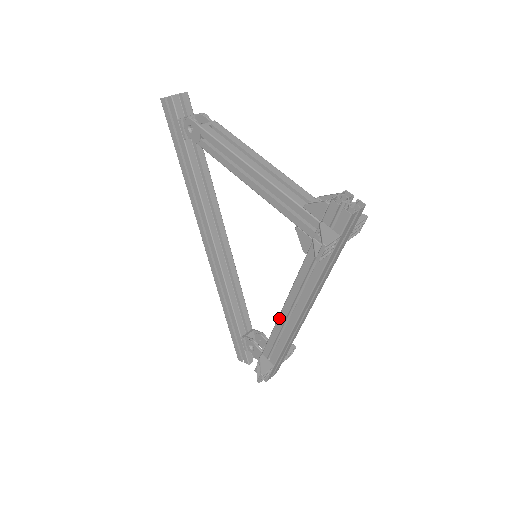
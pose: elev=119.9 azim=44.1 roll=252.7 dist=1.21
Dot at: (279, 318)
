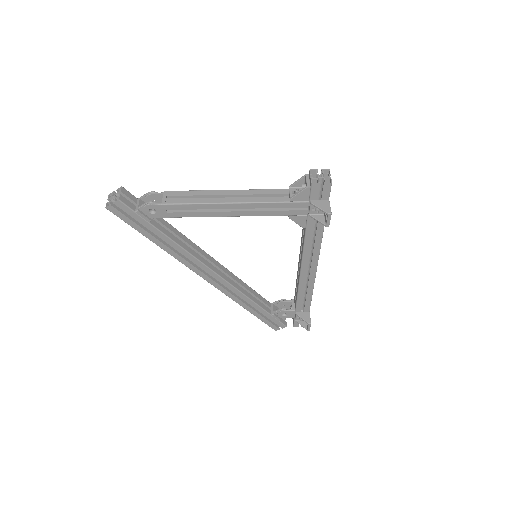
Dot at: (300, 280)
